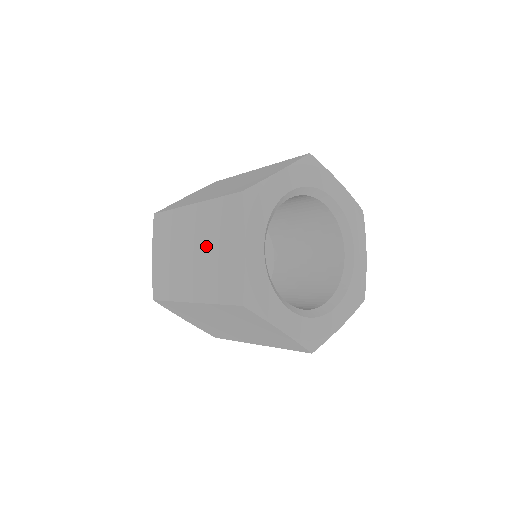
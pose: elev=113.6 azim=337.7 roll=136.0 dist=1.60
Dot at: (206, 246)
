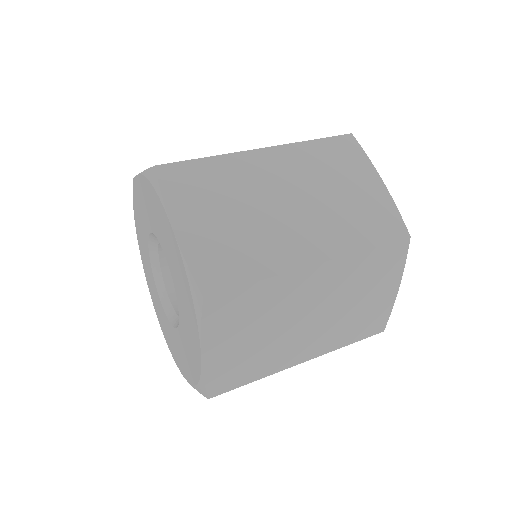
Dot at: (317, 190)
